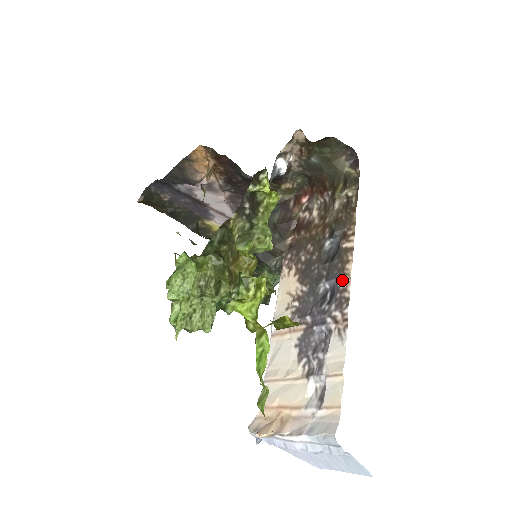
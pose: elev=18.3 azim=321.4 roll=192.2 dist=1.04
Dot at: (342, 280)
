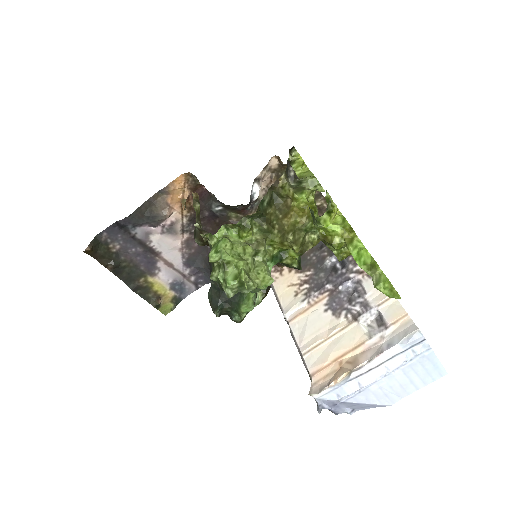
Dot at: occluded
